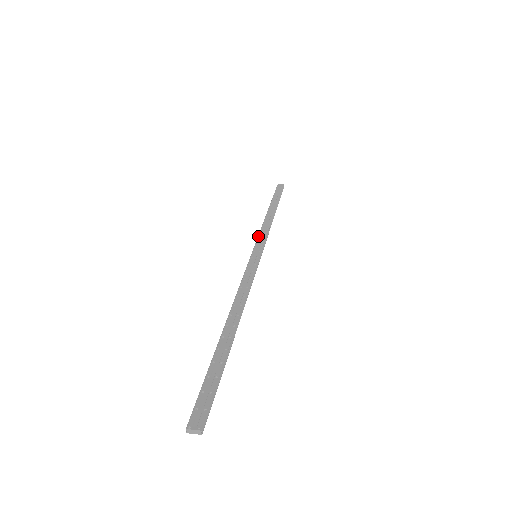
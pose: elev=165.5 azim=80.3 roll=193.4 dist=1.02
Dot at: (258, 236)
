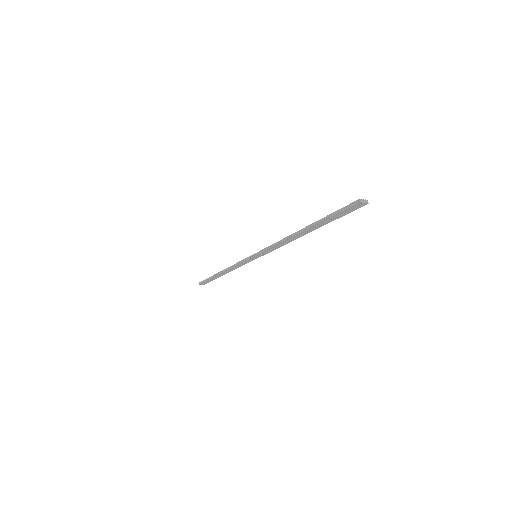
Dot at: (240, 261)
